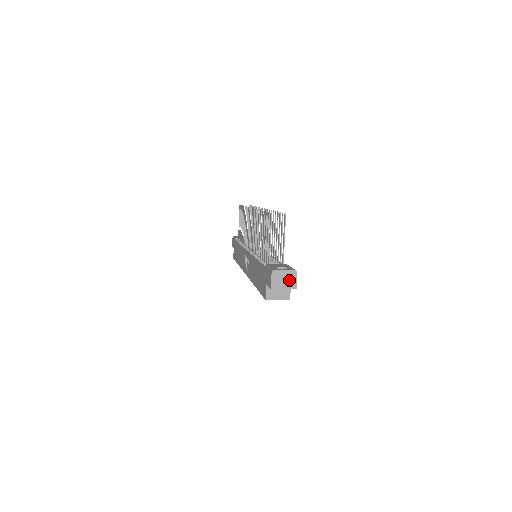
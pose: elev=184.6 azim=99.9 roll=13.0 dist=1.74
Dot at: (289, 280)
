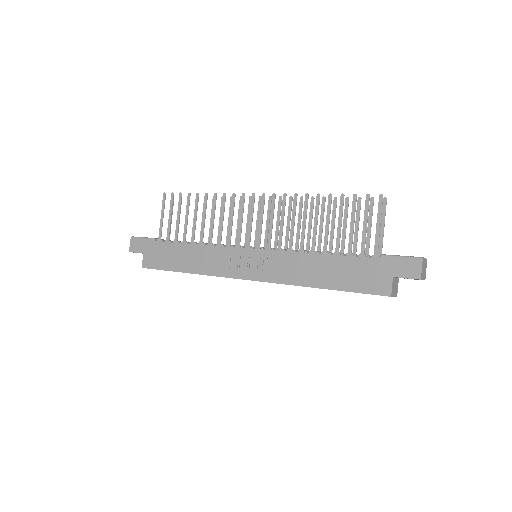
Dot at: (425, 270)
